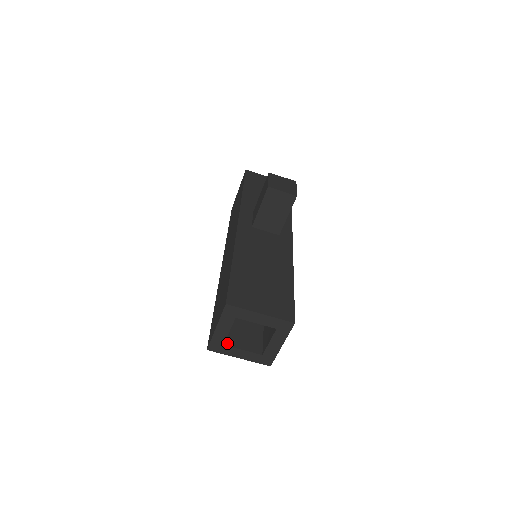
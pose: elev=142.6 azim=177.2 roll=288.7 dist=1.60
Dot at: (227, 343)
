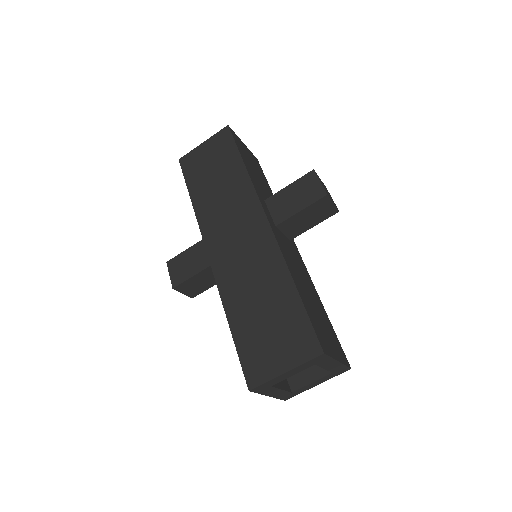
Dot at: occluded
